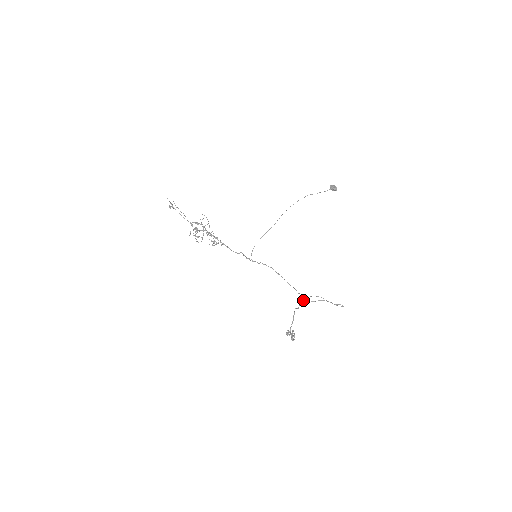
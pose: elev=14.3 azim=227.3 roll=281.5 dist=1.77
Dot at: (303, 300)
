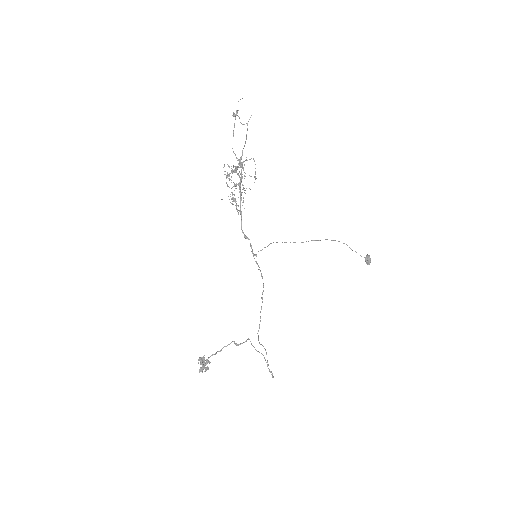
Dot at: occluded
